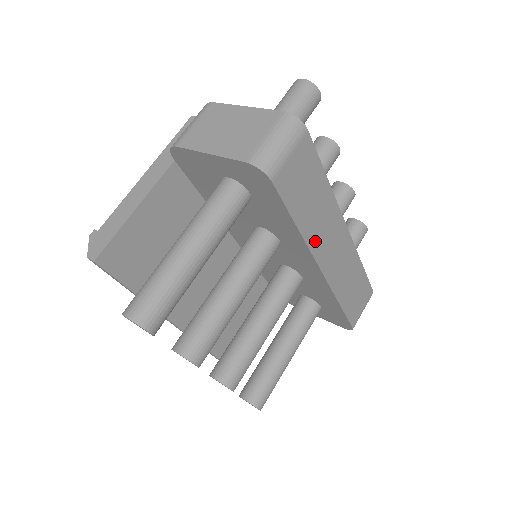
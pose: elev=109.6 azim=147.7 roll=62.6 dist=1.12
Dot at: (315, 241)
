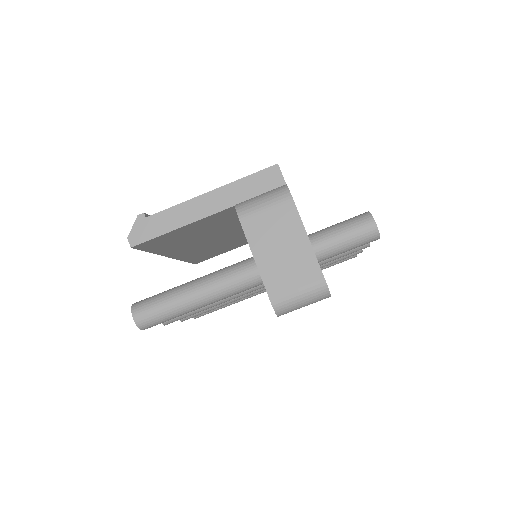
Dot at: occluded
